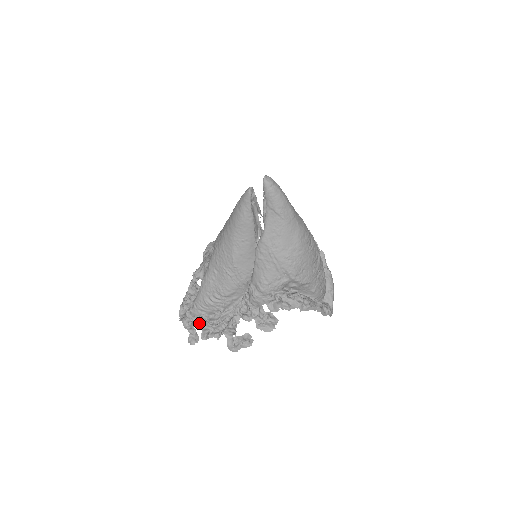
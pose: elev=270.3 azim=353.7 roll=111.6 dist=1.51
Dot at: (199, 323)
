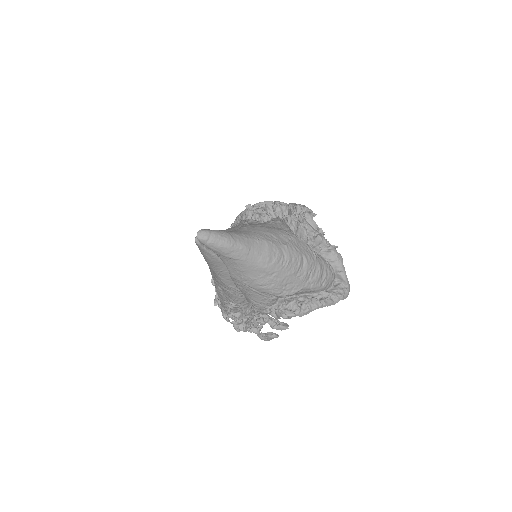
Dot at: occluded
